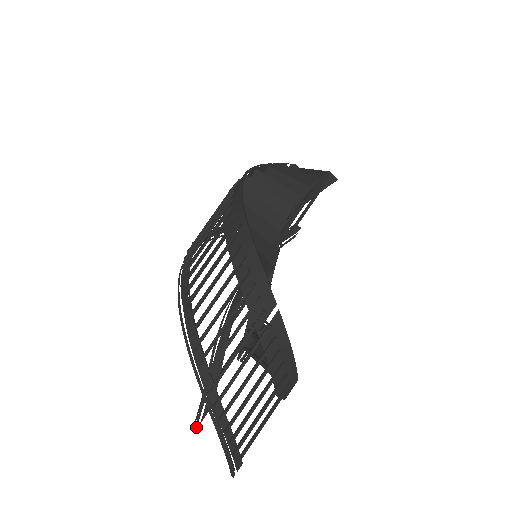
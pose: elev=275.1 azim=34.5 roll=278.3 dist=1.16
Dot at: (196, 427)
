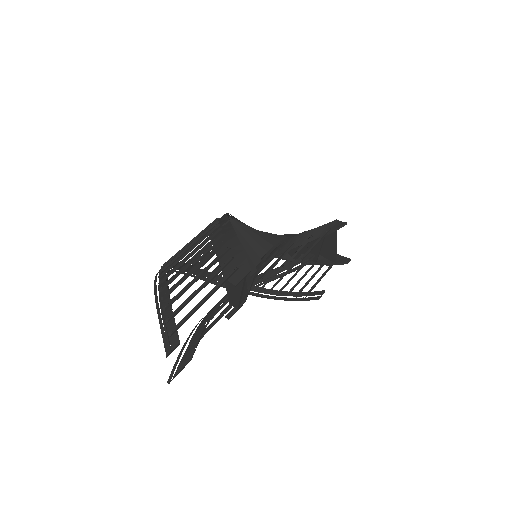
Dot at: (171, 377)
